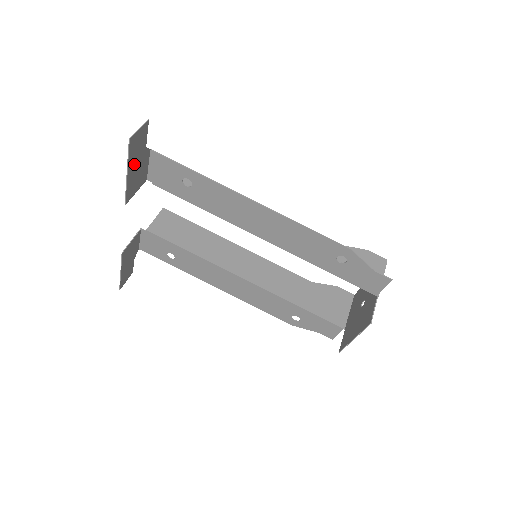
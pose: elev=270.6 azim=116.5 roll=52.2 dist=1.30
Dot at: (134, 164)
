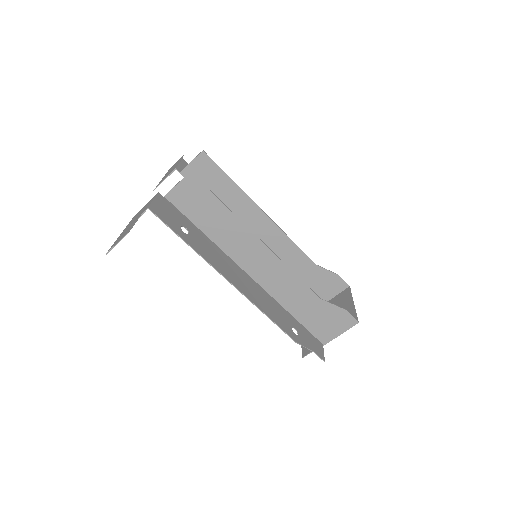
Dot at: occluded
